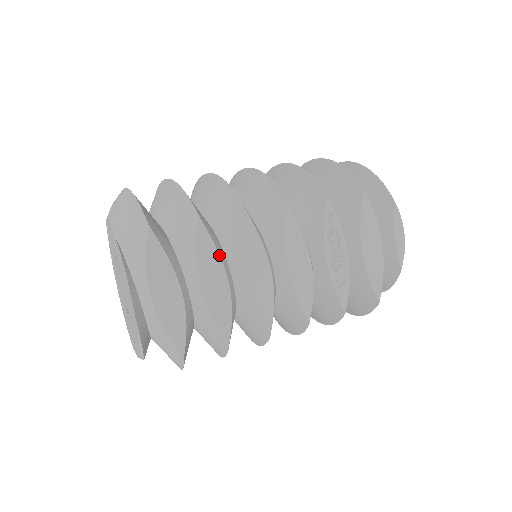
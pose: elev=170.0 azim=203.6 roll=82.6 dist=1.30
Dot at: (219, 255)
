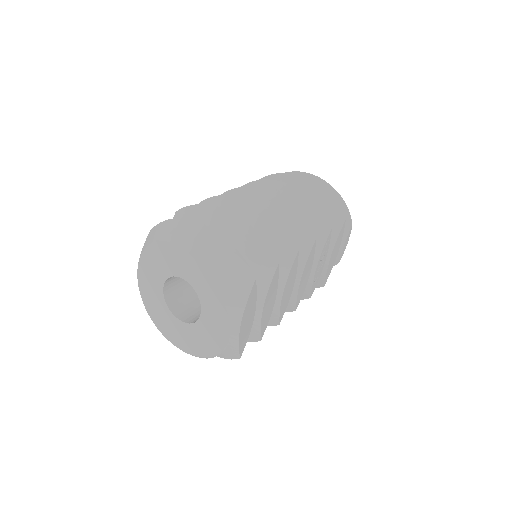
Dot at: occluded
